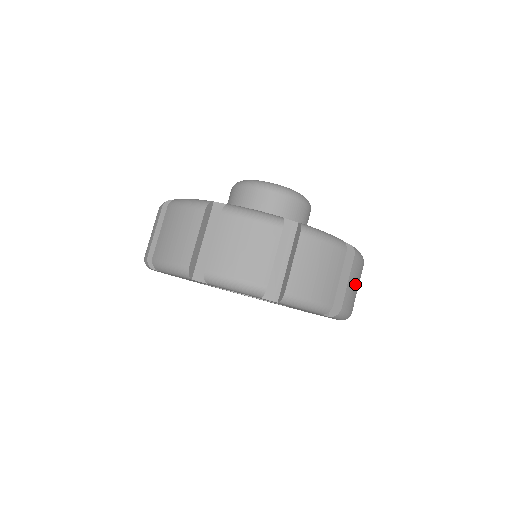
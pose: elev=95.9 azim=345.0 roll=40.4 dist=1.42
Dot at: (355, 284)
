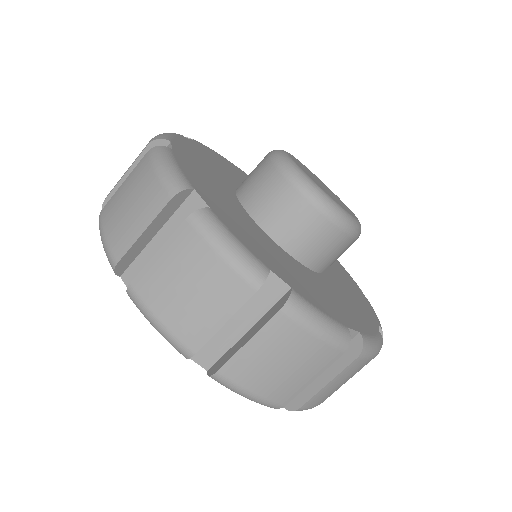
Dot at: occluded
